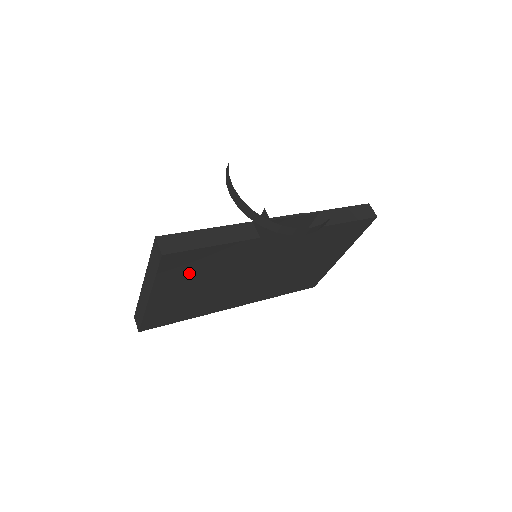
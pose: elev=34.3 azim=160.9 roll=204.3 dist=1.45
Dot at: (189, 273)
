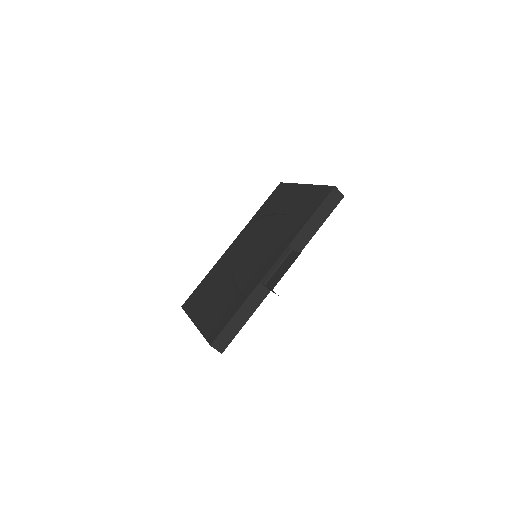
Dot at: occluded
